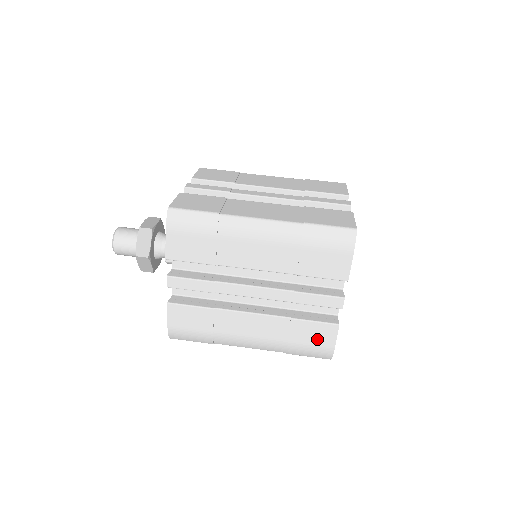
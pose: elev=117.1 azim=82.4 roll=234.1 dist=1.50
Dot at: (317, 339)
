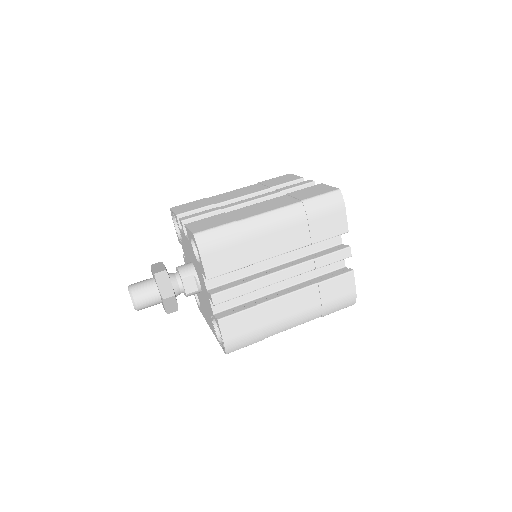
Dot at: (342, 291)
